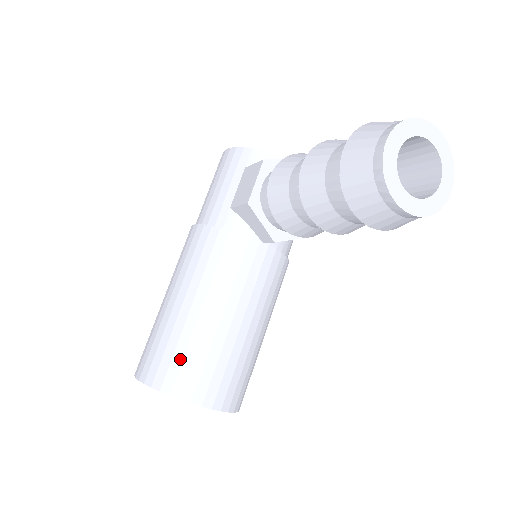
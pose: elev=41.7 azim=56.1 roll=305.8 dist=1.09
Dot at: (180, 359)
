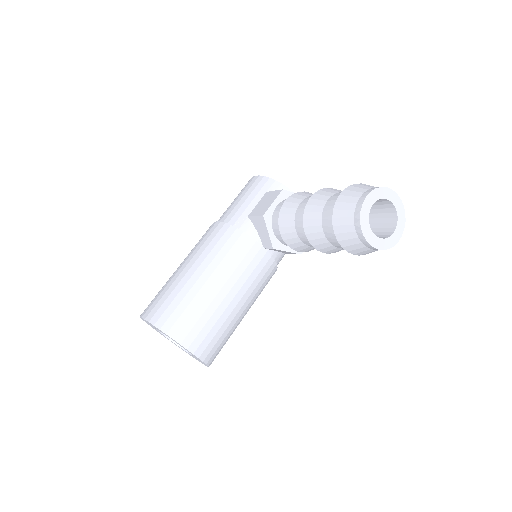
Dot at: (182, 311)
